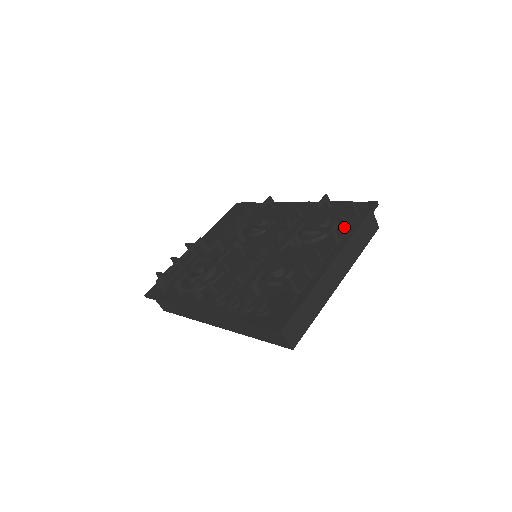
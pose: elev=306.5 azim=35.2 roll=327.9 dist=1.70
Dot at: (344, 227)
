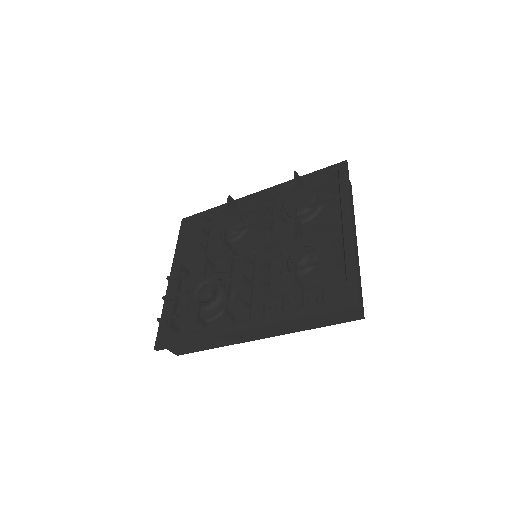
Dot at: (335, 193)
